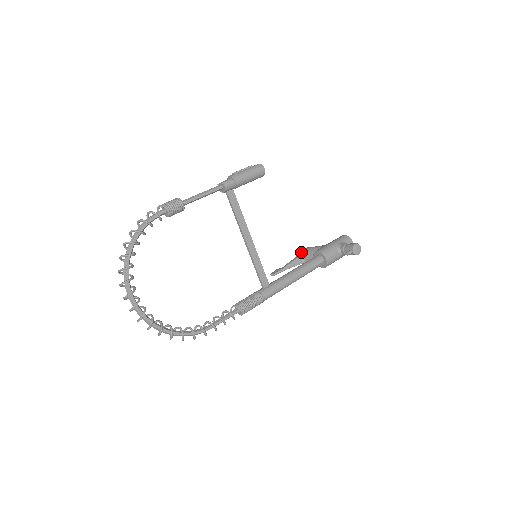
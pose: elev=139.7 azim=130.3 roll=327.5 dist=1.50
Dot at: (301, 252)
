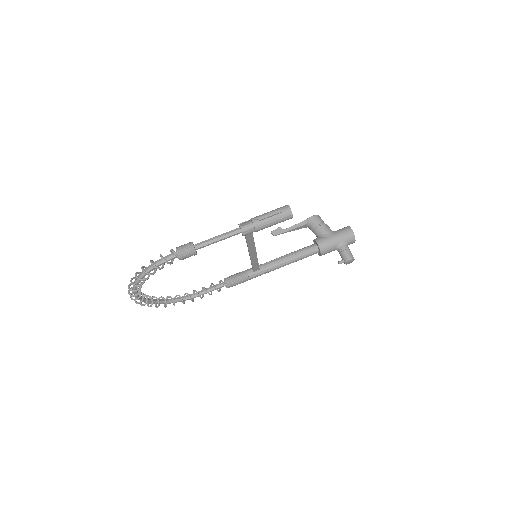
Dot at: (308, 221)
